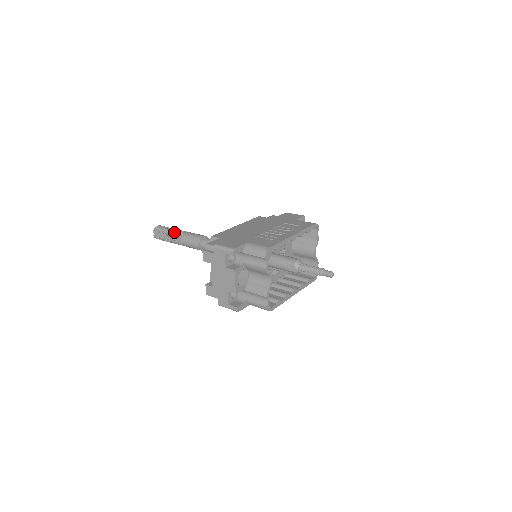
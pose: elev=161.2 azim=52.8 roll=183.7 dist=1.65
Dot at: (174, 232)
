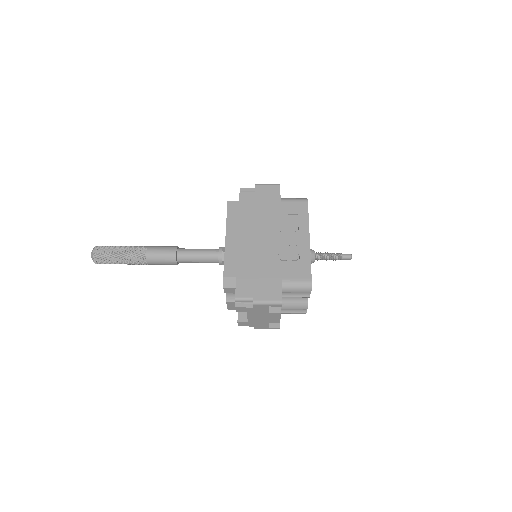
Dot at: (129, 256)
